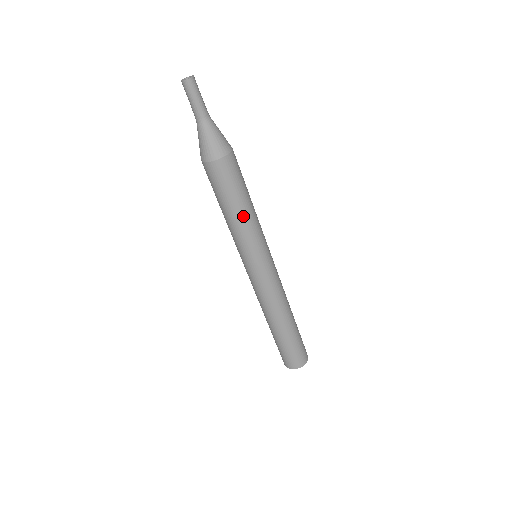
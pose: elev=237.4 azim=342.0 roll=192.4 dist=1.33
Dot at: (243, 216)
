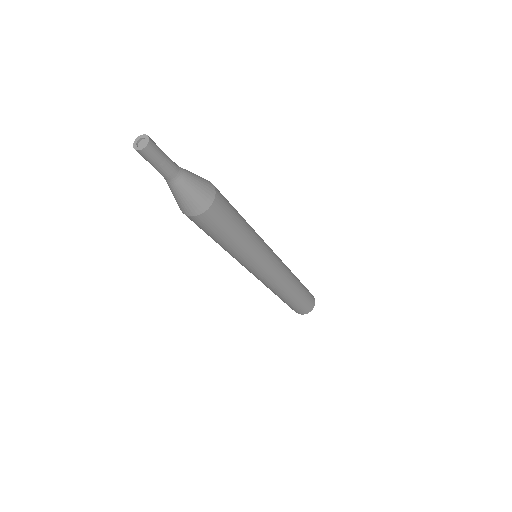
Dot at: (223, 247)
